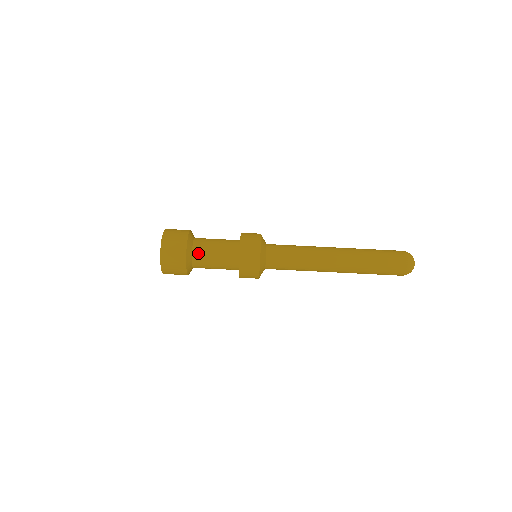
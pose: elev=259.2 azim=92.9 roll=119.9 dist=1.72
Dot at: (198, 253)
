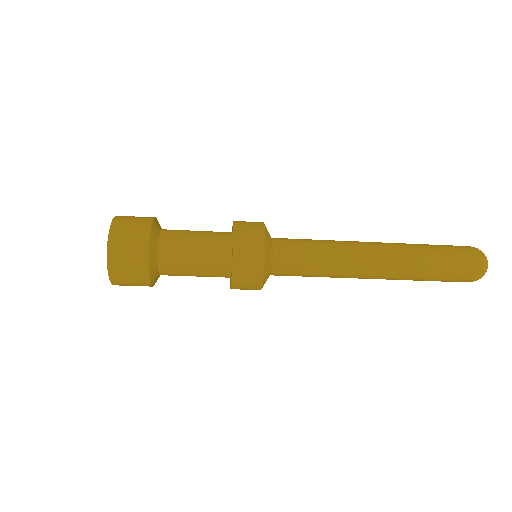
Dot at: occluded
